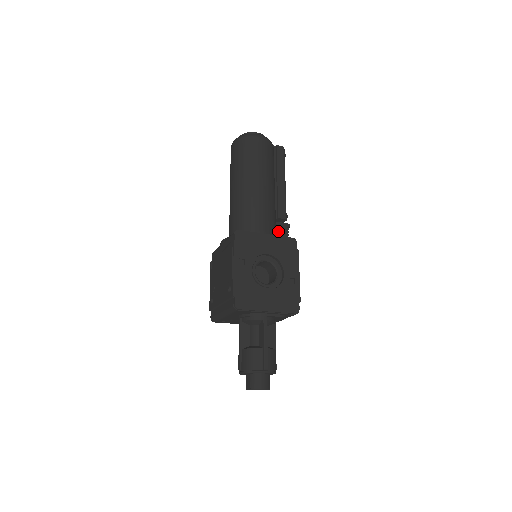
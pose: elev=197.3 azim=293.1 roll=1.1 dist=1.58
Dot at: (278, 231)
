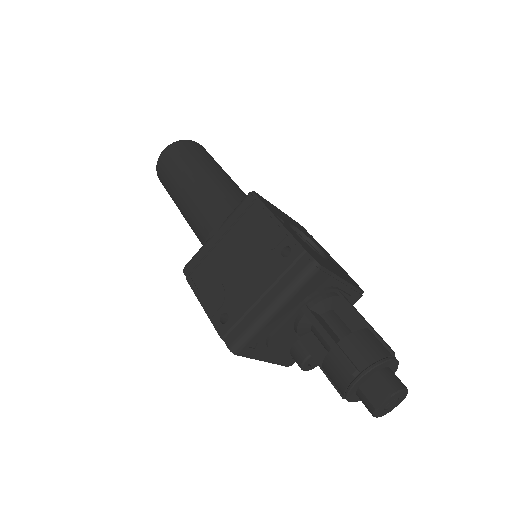
Dot at: occluded
